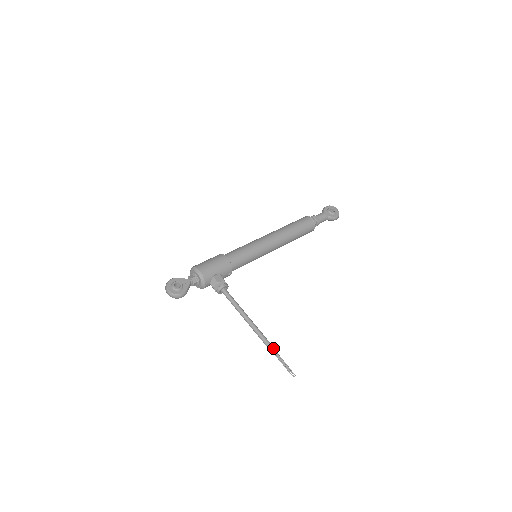
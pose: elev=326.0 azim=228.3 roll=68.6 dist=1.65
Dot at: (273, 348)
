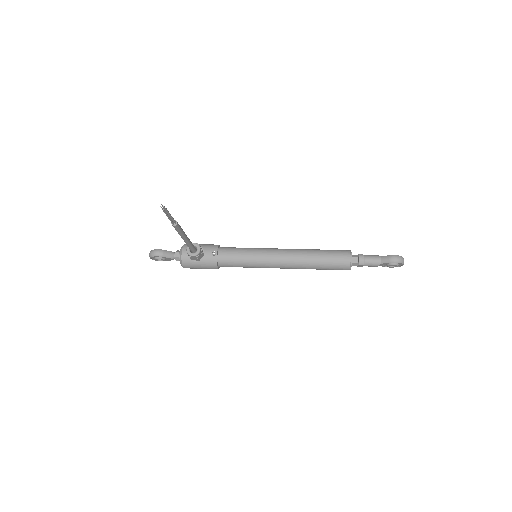
Dot at: (175, 221)
